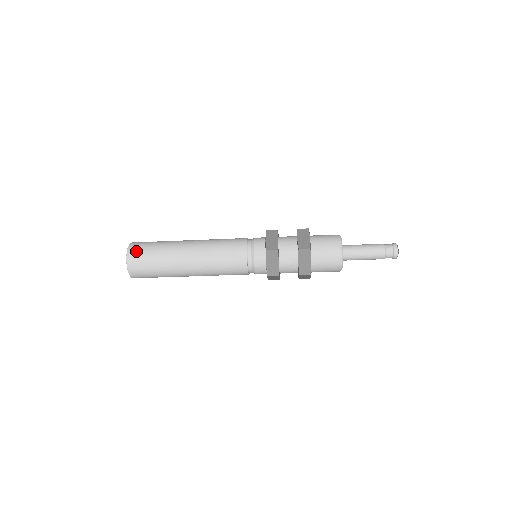
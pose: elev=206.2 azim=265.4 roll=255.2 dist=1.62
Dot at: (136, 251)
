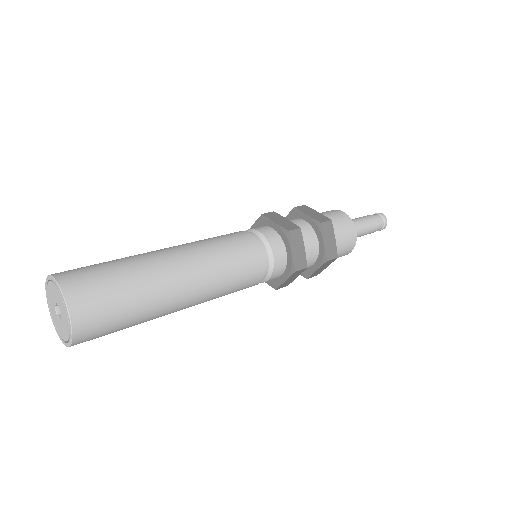
Dot at: (91, 317)
